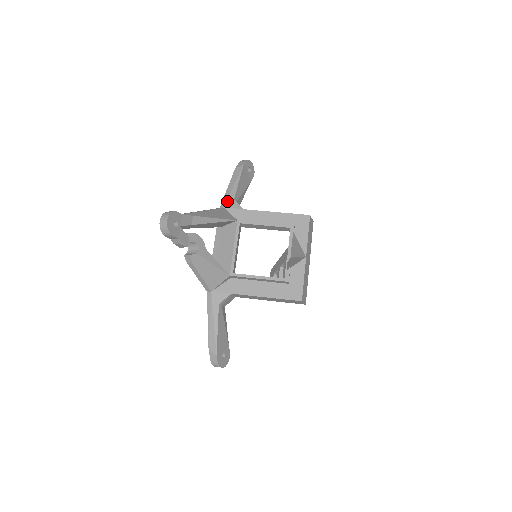
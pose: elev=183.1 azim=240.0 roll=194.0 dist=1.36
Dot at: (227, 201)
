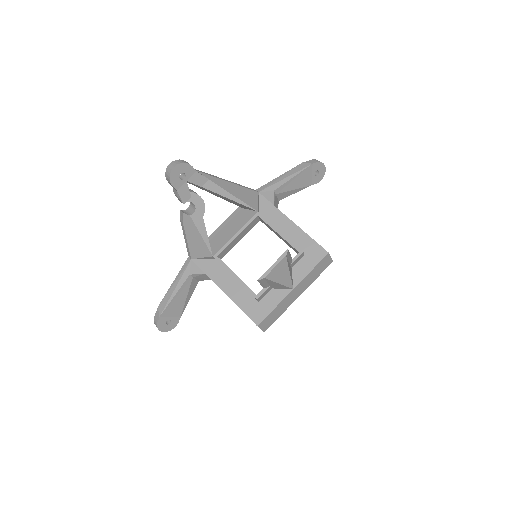
Dot at: (266, 188)
